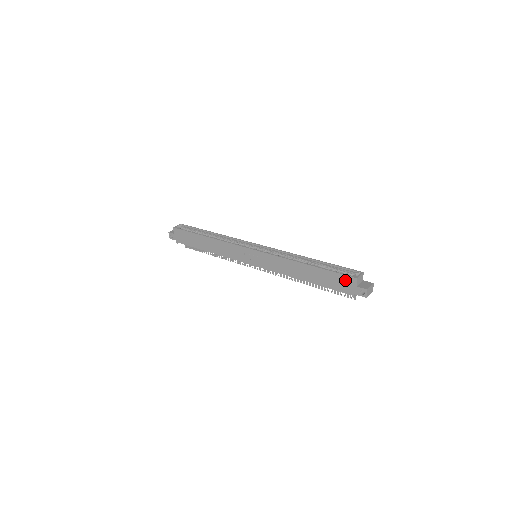
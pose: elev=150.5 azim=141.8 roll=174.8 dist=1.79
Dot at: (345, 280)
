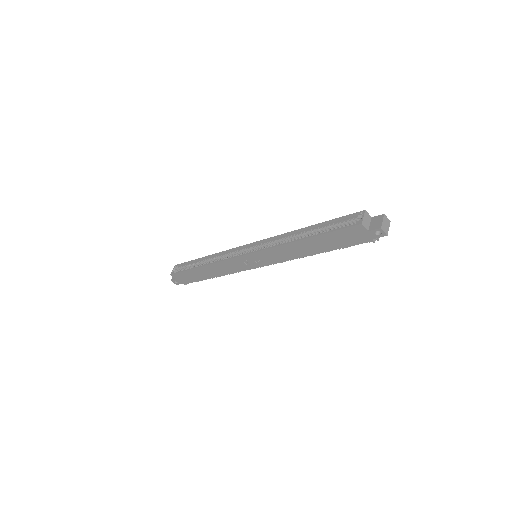
Dot at: (352, 232)
